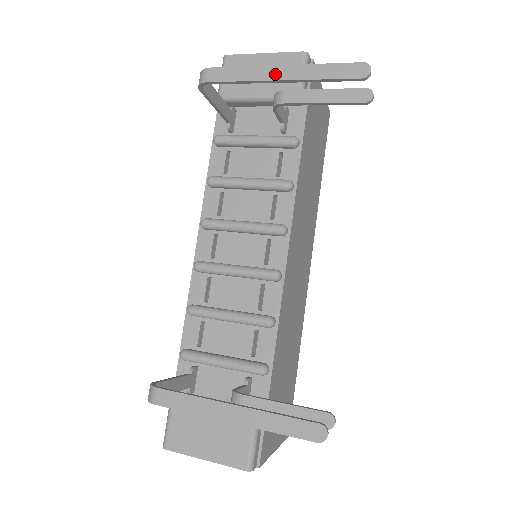
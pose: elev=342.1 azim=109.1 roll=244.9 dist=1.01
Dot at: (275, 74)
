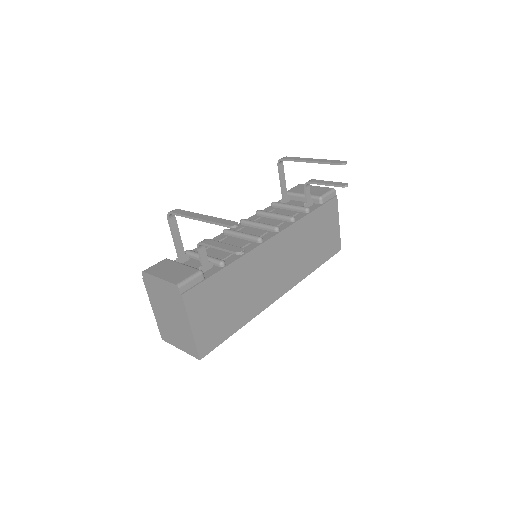
Dot at: (309, 160)
